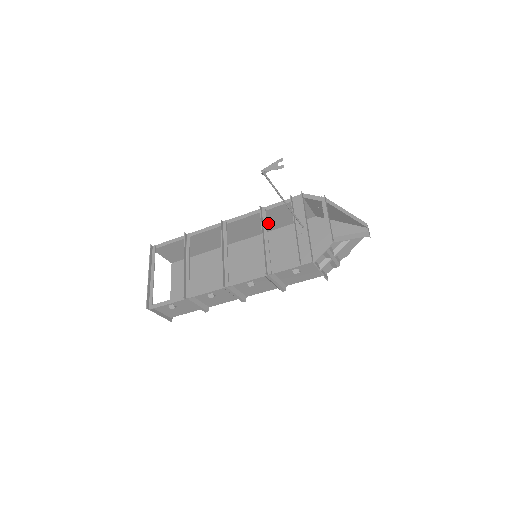
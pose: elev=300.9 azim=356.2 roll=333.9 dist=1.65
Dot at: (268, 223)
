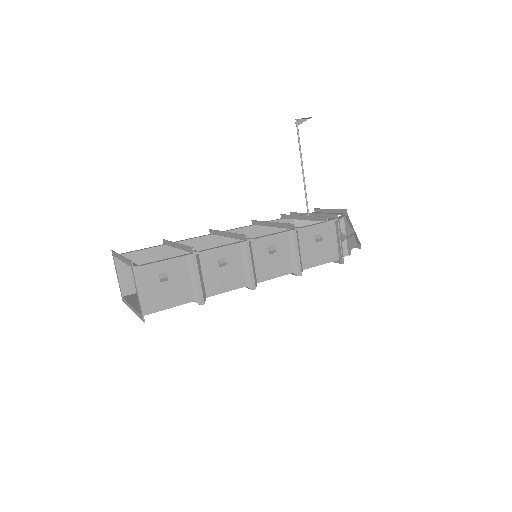
Dot at: occluded
